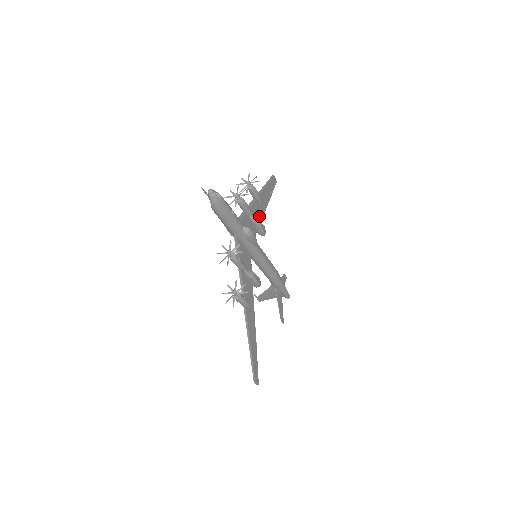
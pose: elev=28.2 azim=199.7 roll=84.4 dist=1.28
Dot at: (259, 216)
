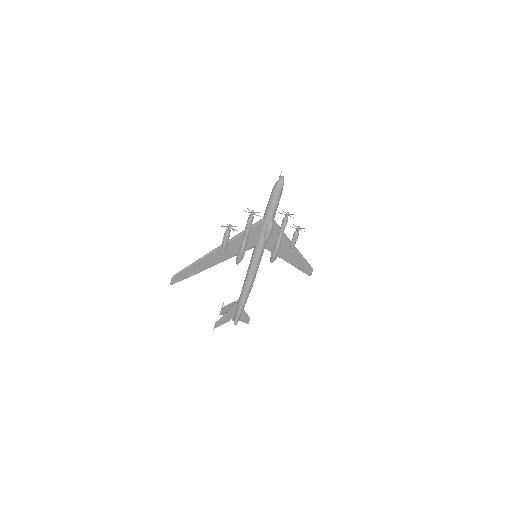
Dot at: (282, 252)
